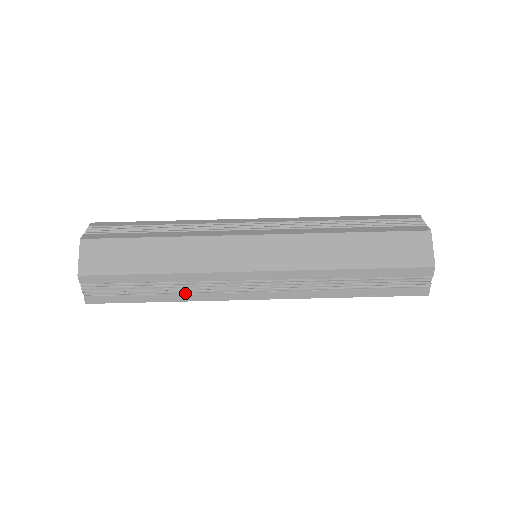
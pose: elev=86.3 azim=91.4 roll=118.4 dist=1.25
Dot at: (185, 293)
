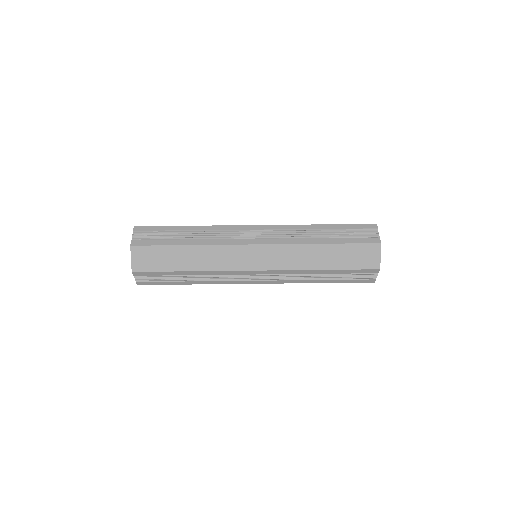
Dot at: (206, 280)
